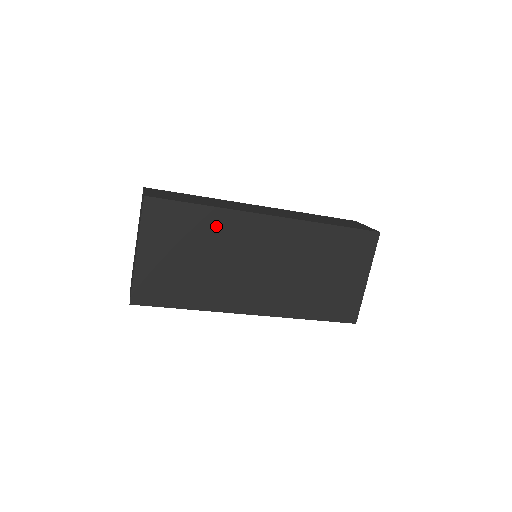
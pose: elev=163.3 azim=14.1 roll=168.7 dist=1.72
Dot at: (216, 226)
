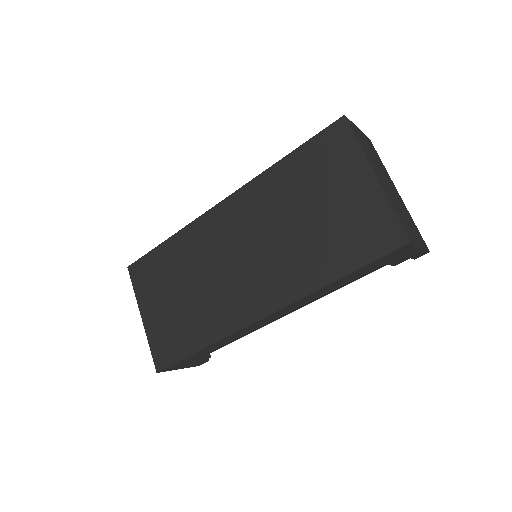
Dot at: (183, 250)
